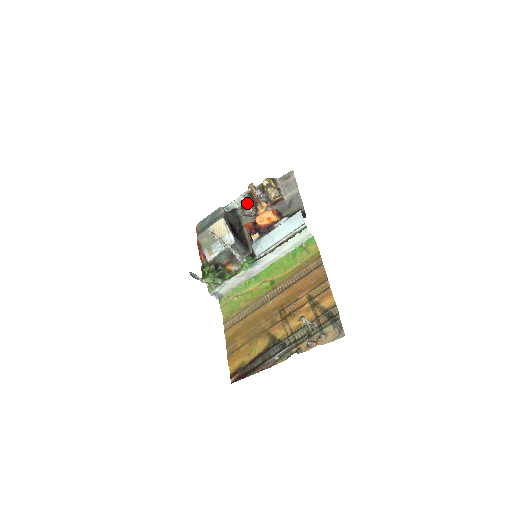
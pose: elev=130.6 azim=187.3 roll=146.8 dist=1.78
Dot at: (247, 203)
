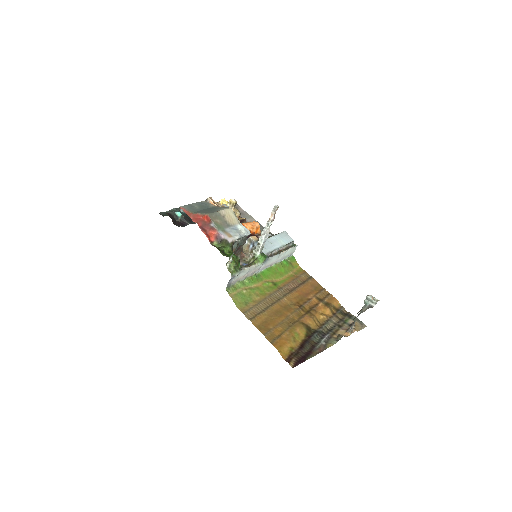
Dot at: occluded
